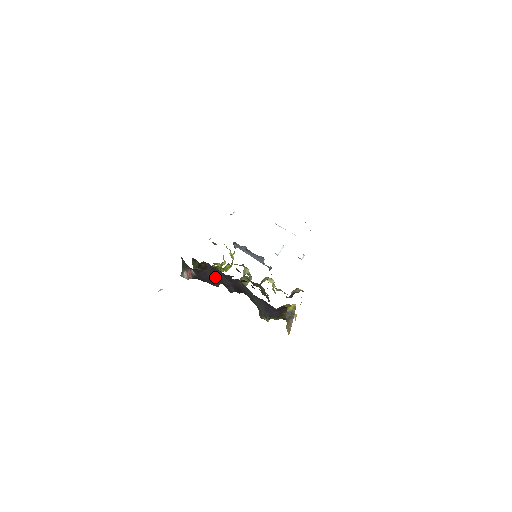
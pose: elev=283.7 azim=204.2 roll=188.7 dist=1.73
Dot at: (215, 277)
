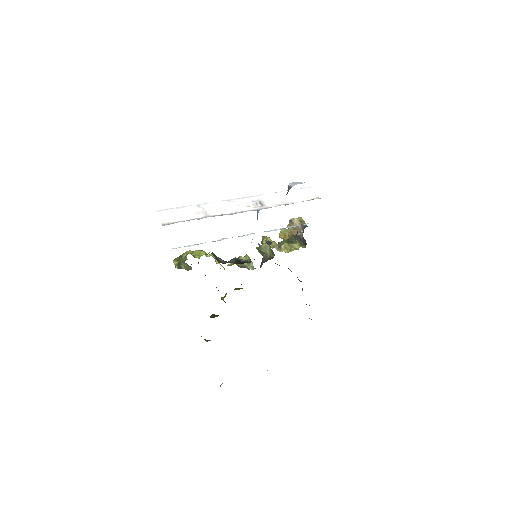
Dot at: occluded
